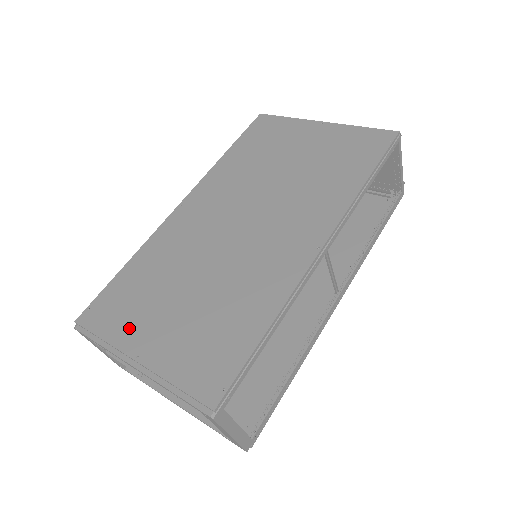
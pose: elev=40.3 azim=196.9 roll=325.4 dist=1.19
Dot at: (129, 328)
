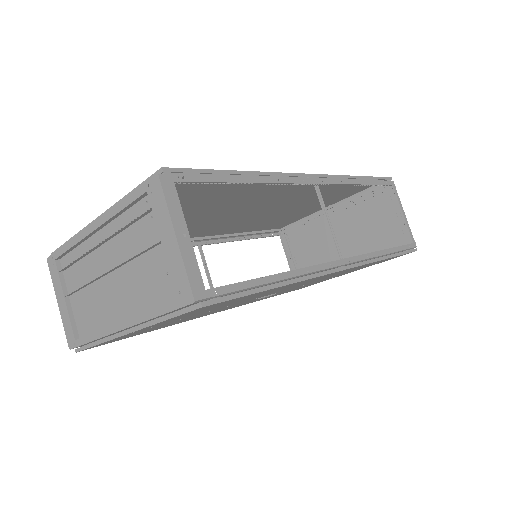
Dot at: occluded
